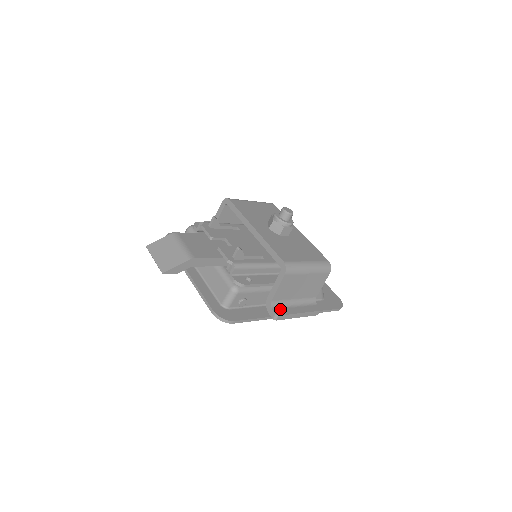
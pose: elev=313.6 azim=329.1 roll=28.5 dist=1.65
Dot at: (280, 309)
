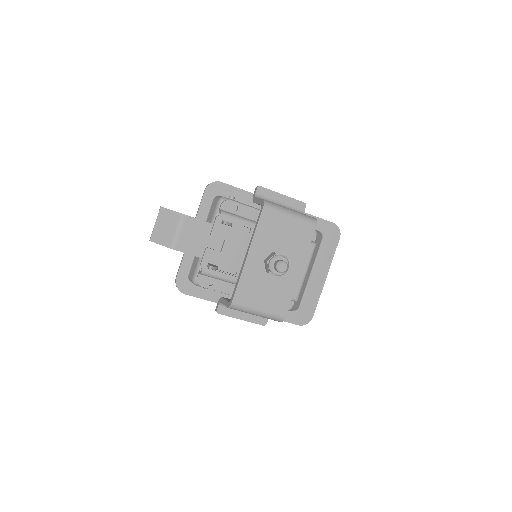
Dot at: (226, 309)
